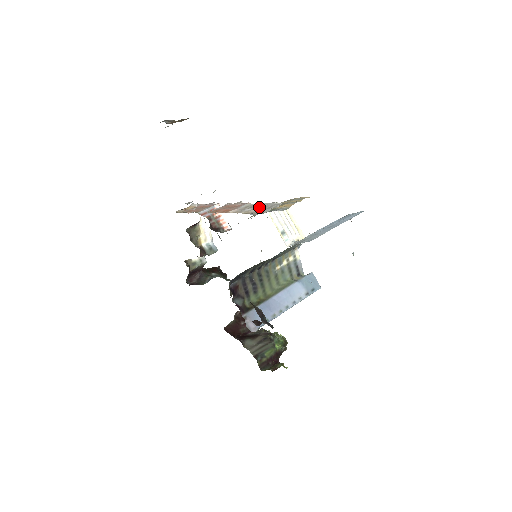
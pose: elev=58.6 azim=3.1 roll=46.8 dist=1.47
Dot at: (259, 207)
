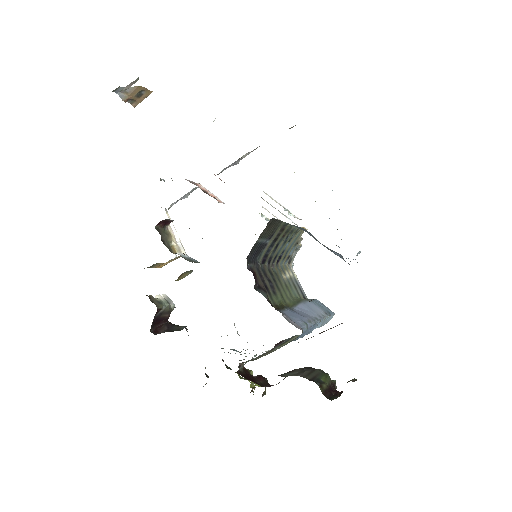
Dot at: occluded
